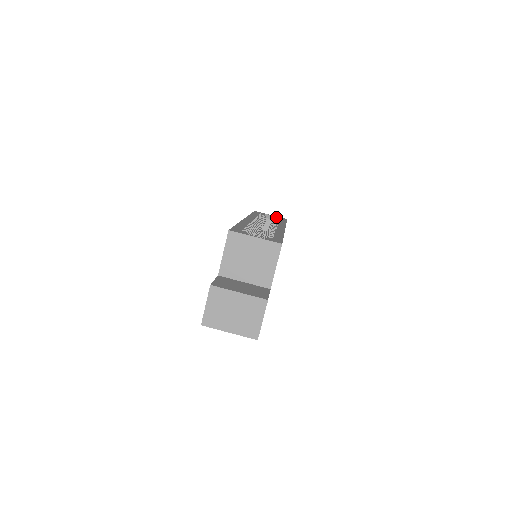
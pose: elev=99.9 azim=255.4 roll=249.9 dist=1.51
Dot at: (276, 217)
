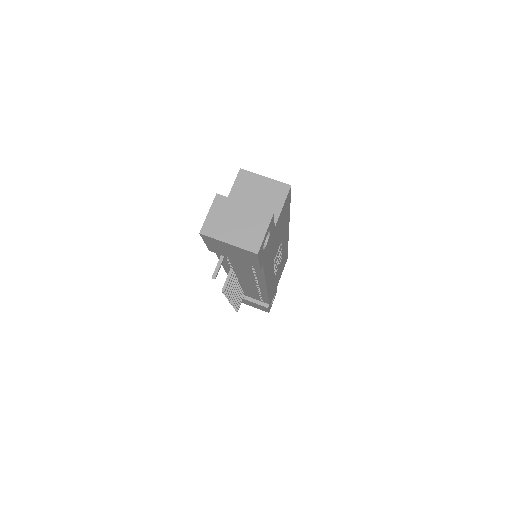
Dot at: occluded
